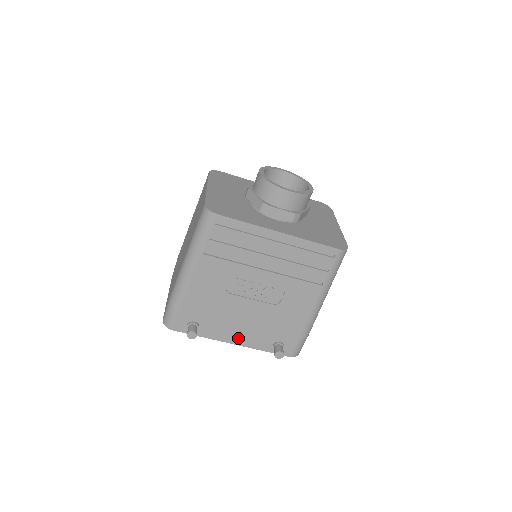
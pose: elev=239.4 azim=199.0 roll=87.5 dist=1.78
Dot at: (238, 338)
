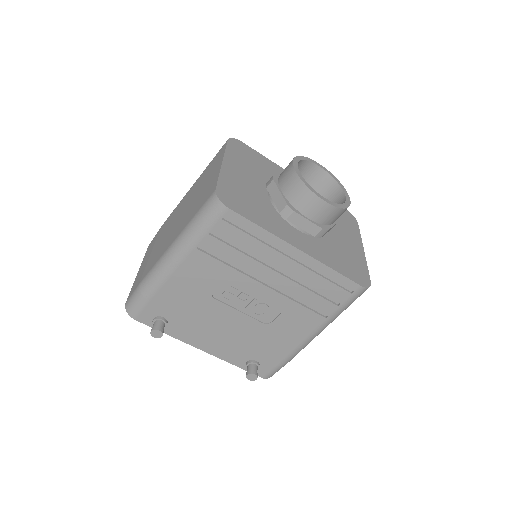
Dot at: (209, 346)
